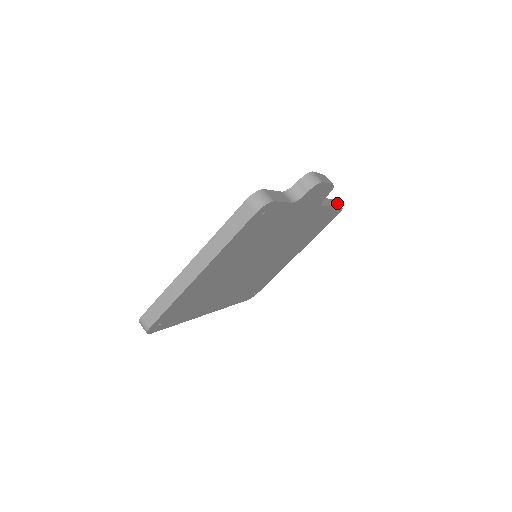
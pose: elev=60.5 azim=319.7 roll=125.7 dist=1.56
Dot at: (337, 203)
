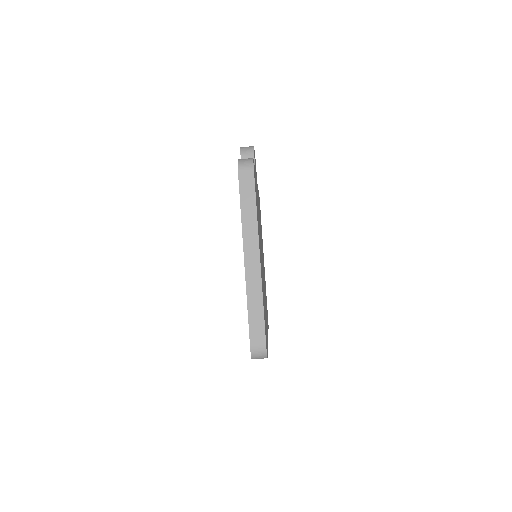
Dot at: occluded
